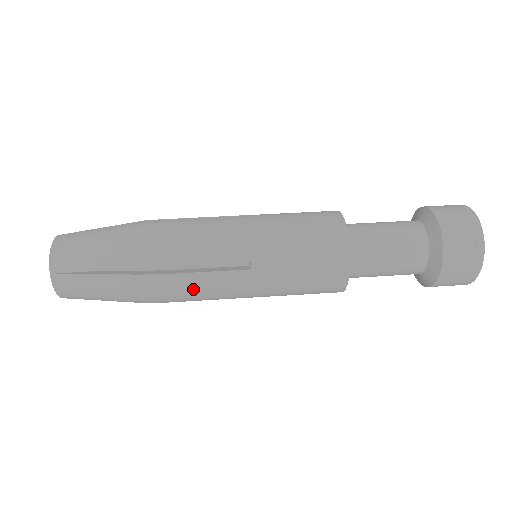
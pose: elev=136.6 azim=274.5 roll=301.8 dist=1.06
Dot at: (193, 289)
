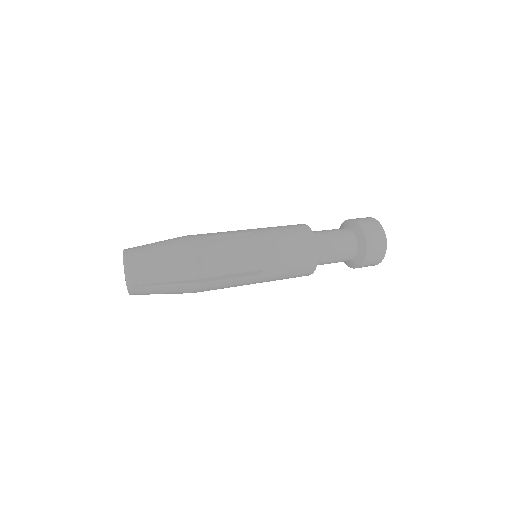
Dot at: (224, 248)
